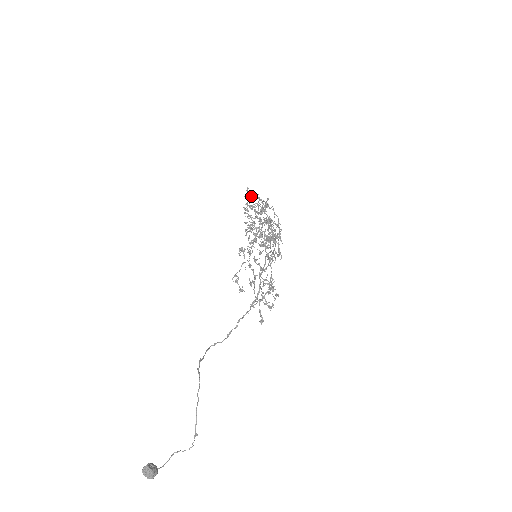
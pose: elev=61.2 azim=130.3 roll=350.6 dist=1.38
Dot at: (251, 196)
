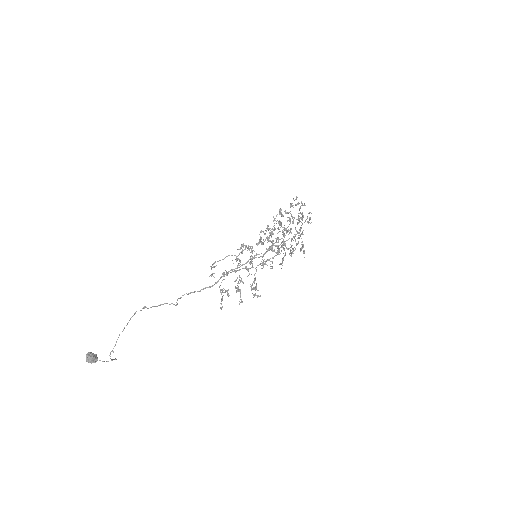
Dot at: occluded
